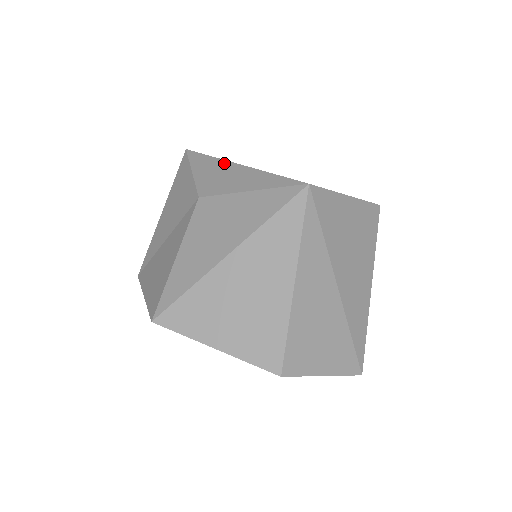
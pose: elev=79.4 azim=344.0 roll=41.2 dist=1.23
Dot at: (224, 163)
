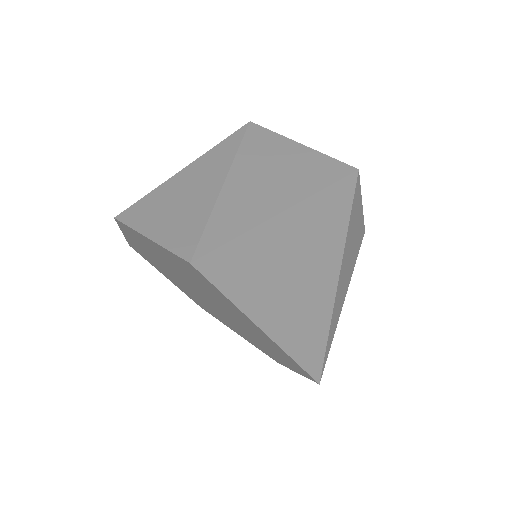
Dot at: occluded
